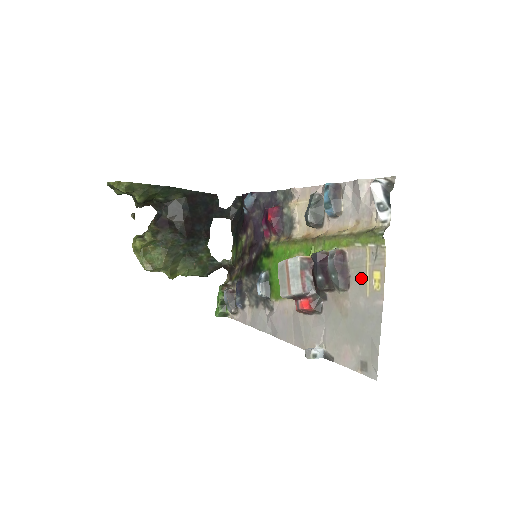
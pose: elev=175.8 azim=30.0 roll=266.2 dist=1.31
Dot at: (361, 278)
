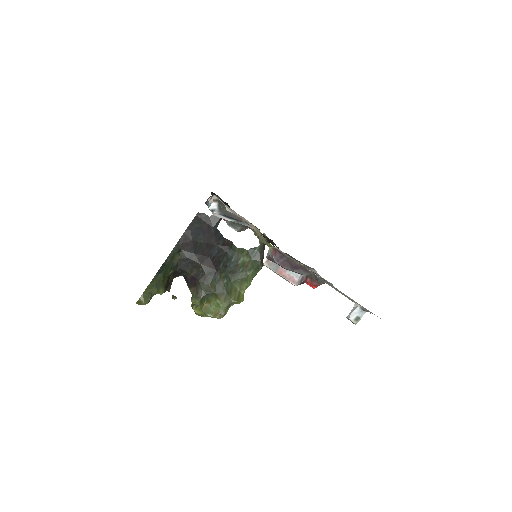
Dot at: occluded
